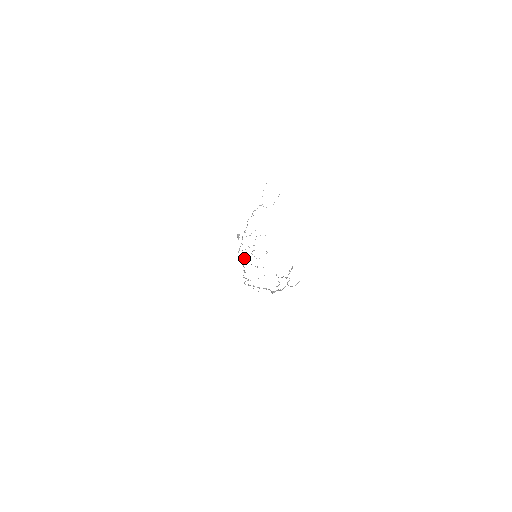
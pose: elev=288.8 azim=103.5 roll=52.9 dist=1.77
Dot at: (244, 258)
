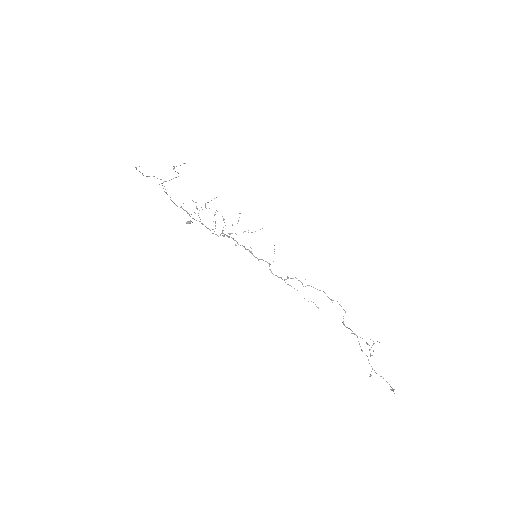
Dot at: (227, 235)
